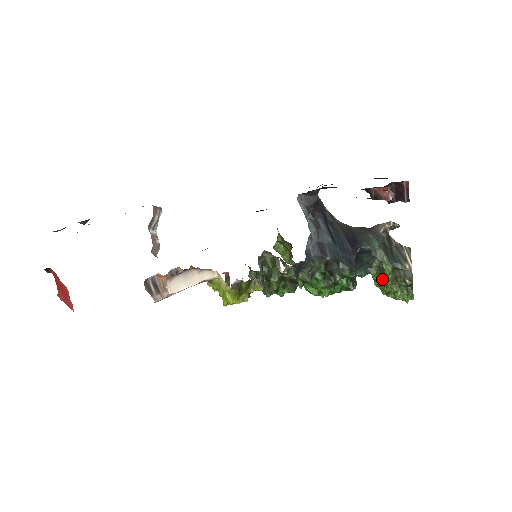
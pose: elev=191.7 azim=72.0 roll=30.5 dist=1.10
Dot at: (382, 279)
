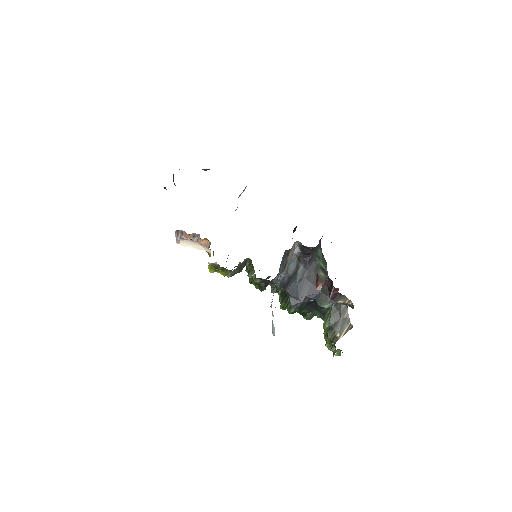
Dot at: occluded
